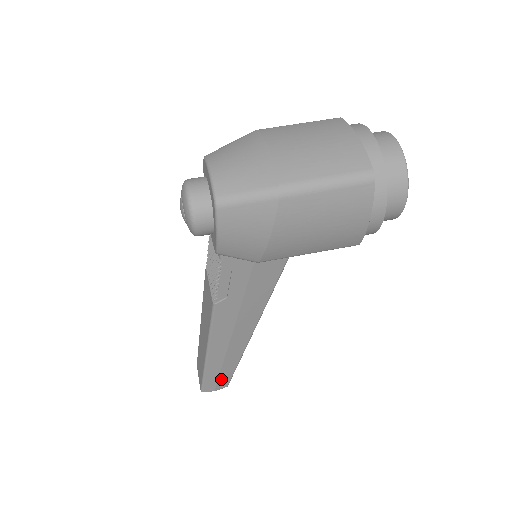
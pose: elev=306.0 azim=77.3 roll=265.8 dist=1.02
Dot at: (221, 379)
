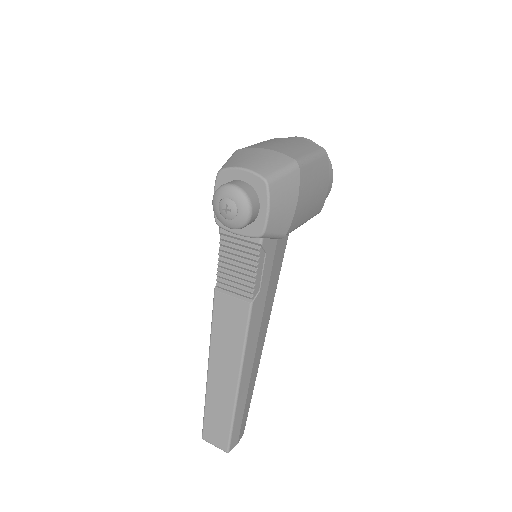
Dot at: (243, 420)
